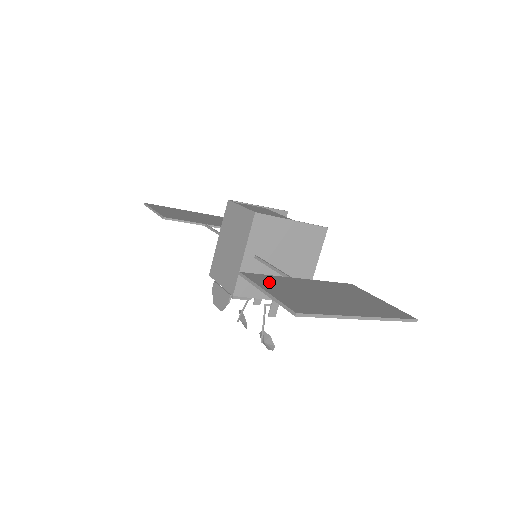
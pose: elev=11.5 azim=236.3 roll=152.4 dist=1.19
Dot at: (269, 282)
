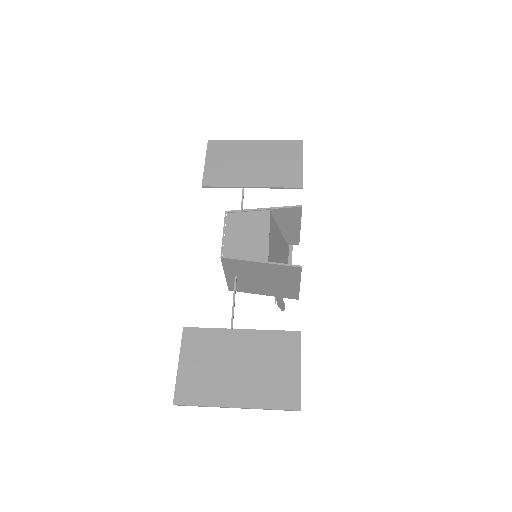
Dot at: (196, 346)
